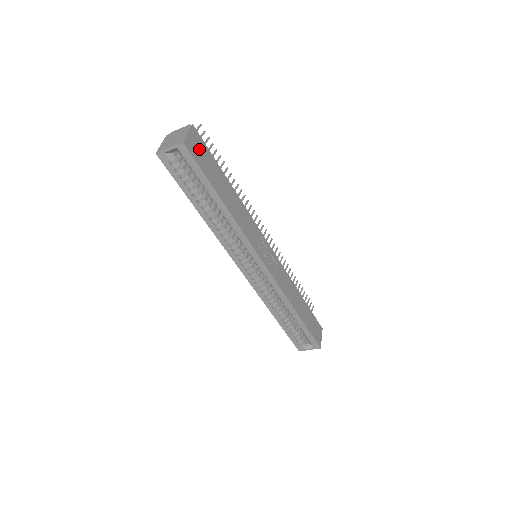
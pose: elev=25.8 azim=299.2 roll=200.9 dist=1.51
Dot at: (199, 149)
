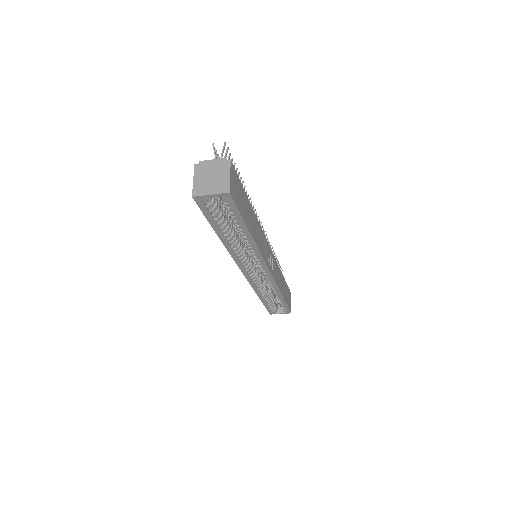
Dot at: (236, 187)
